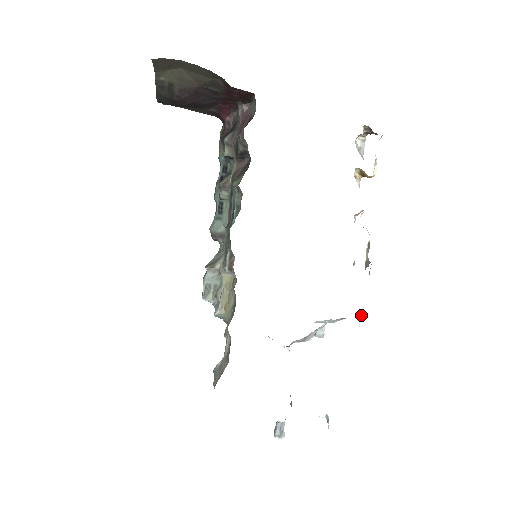
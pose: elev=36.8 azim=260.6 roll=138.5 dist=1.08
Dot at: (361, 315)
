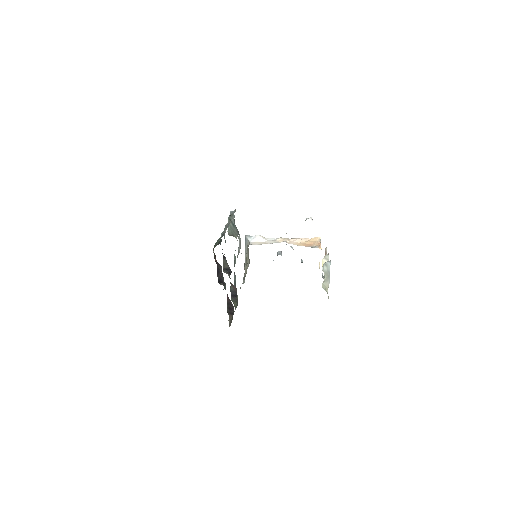
Dot at: occluded
